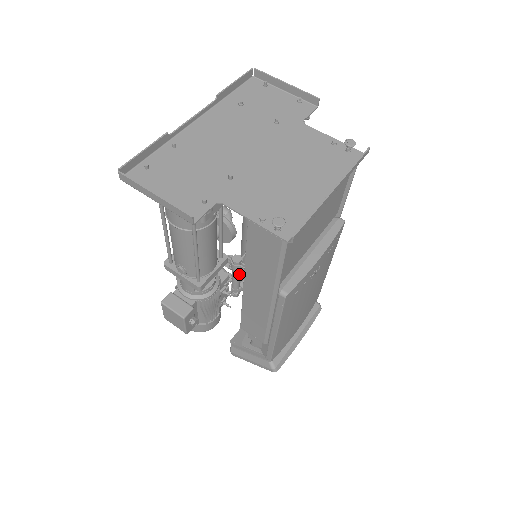
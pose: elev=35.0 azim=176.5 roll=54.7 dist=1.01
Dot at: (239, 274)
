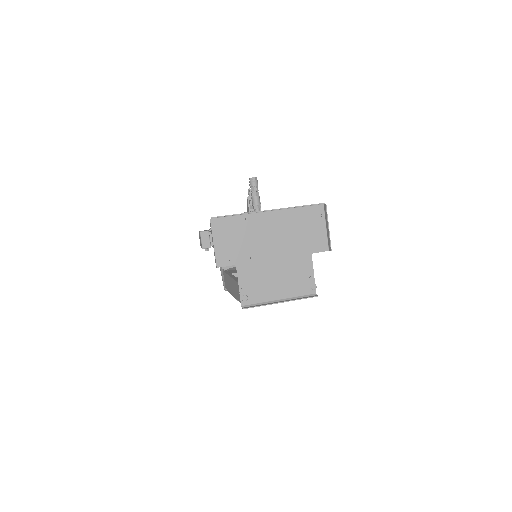
Dot at: occluded
